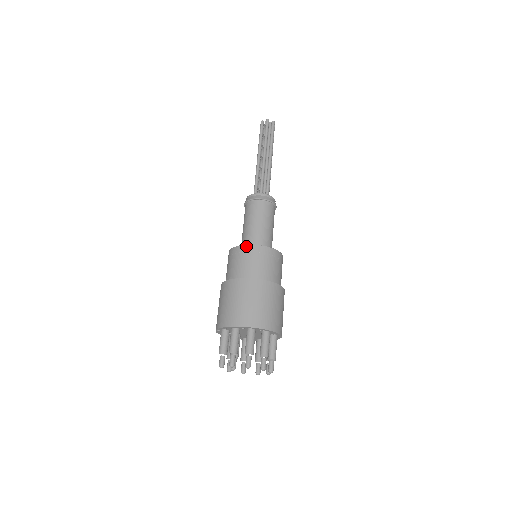
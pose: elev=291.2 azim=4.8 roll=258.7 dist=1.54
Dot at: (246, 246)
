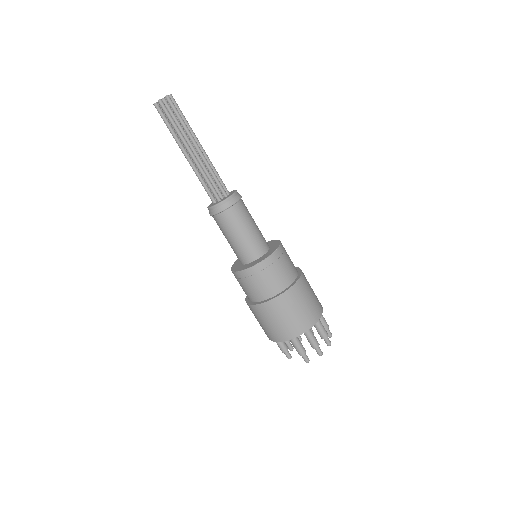
Dot at: (270, 257)
